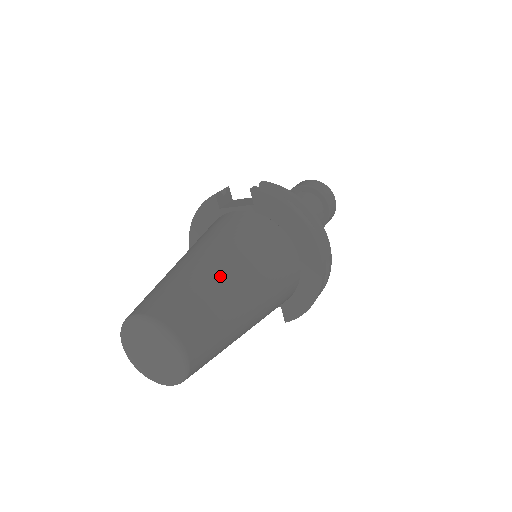
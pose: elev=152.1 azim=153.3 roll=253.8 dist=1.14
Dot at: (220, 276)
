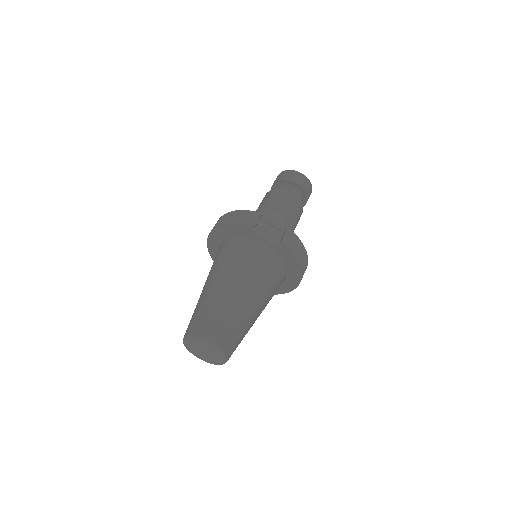
Dot at: (251, 312)
